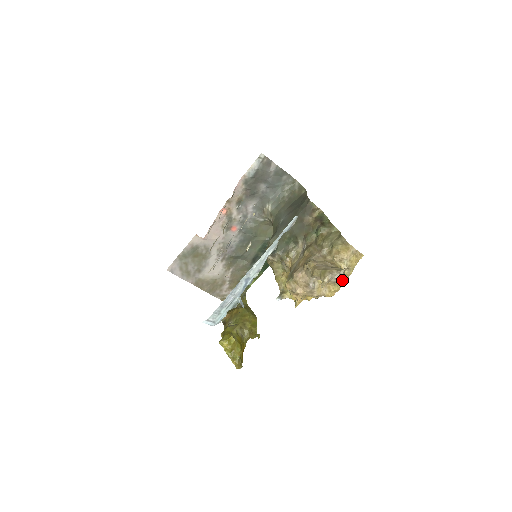
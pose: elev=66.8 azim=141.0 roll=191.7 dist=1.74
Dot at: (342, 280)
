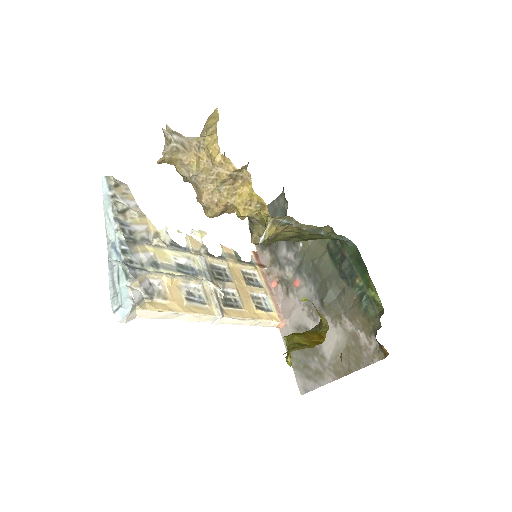
Dot at: (164, 136)
